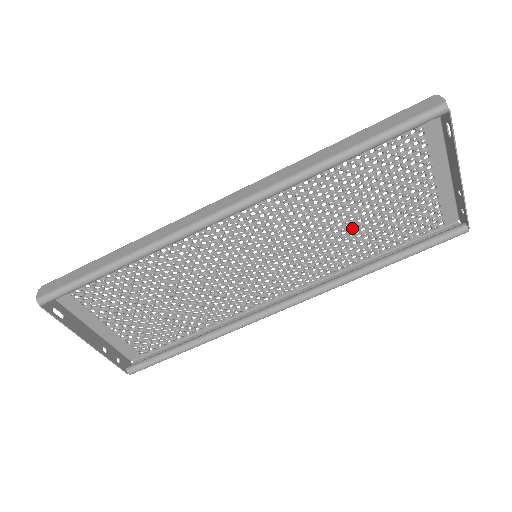
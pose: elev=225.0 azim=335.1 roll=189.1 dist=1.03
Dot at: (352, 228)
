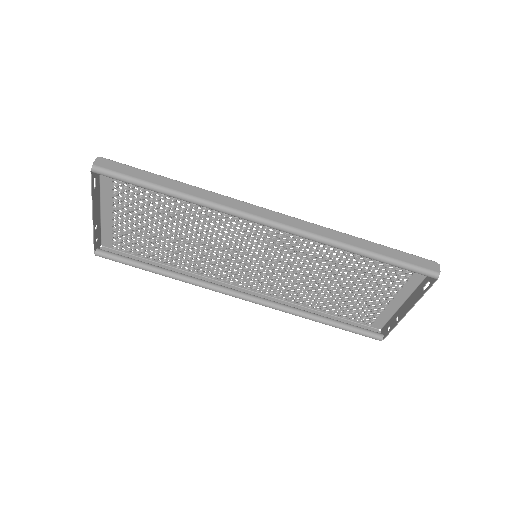
Dot at: occluded
